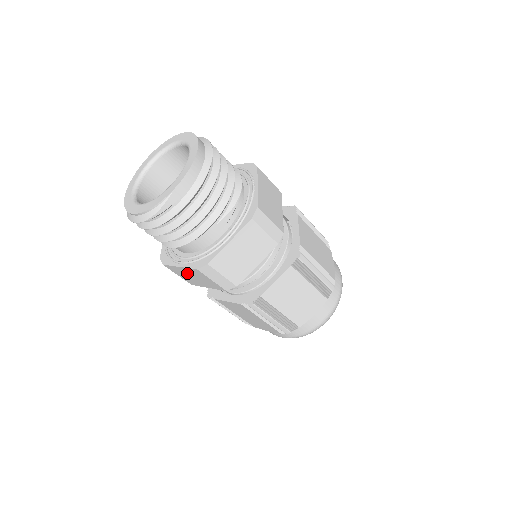
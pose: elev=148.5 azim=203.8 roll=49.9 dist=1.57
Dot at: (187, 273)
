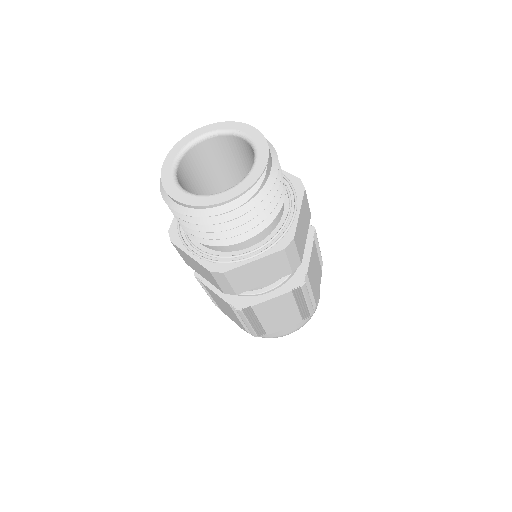
Dot at: (255, 269)
